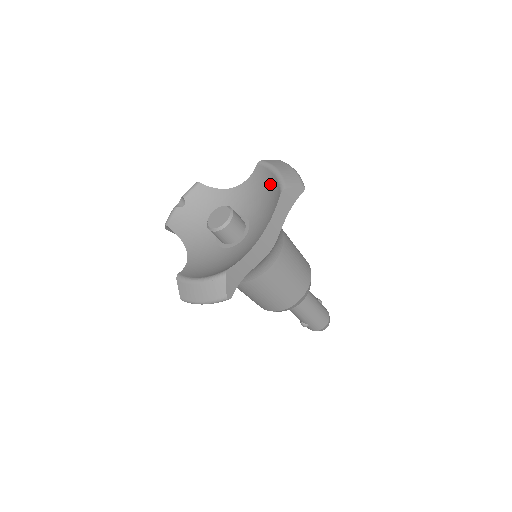
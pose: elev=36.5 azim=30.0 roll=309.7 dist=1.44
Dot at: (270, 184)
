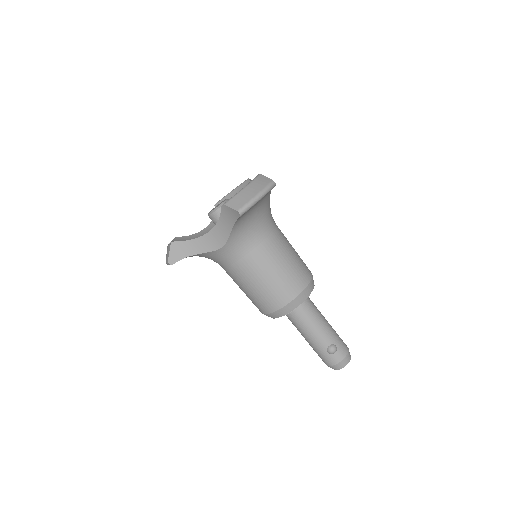
Dot at: occluded
